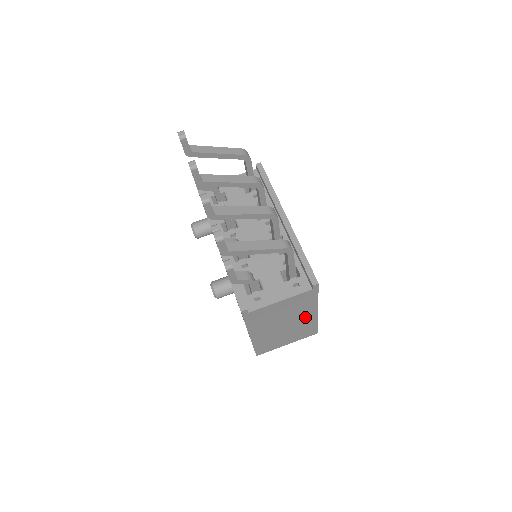
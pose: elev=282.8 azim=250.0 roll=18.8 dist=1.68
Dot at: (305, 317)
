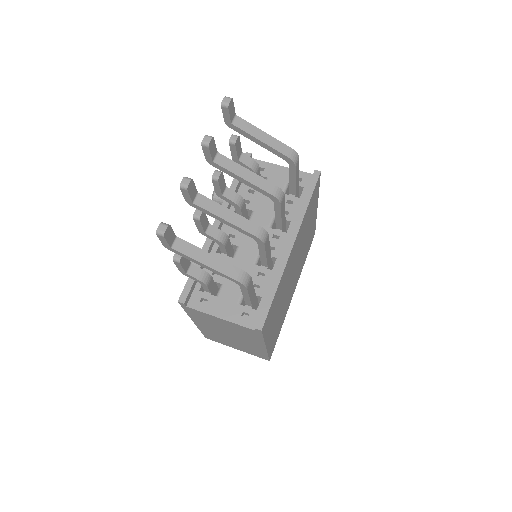
Dot at: (252, 343)
